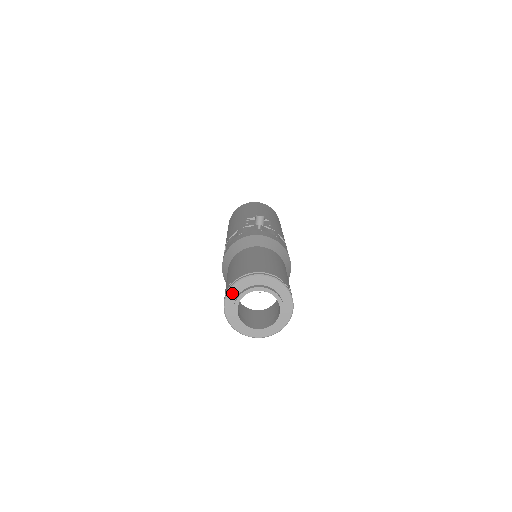
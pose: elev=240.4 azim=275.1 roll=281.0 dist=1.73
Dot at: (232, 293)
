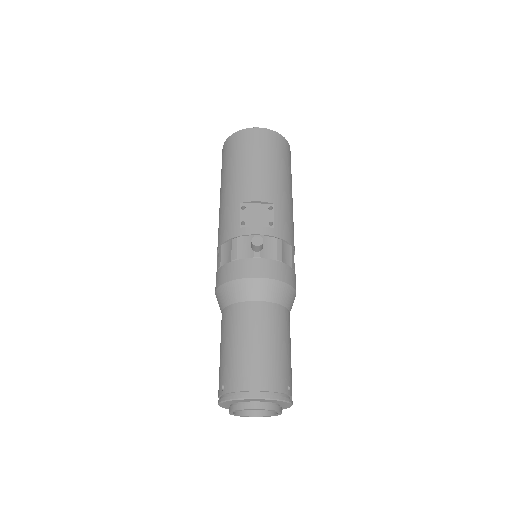
Dot at: (225, 403)
